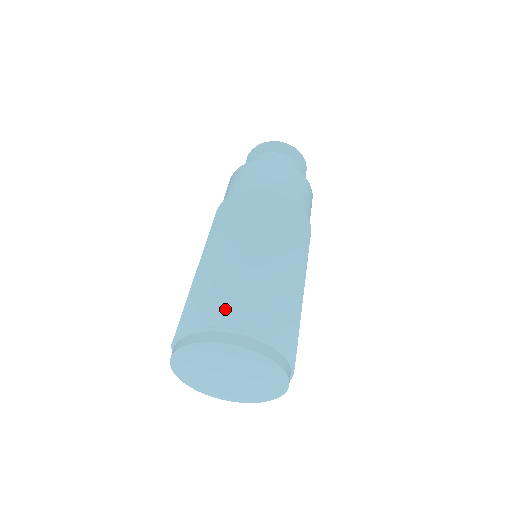
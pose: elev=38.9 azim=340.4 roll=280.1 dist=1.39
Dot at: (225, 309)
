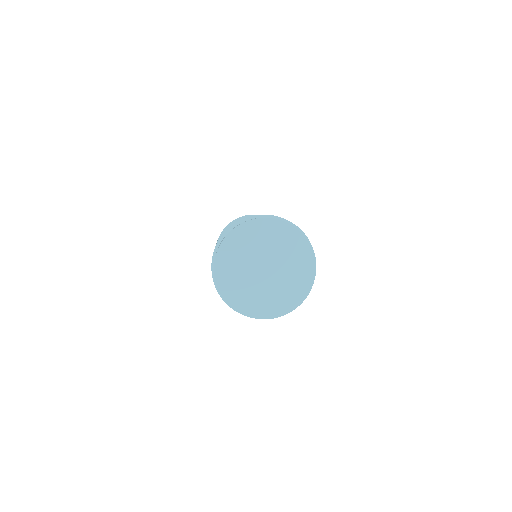
Dot at: occluded
